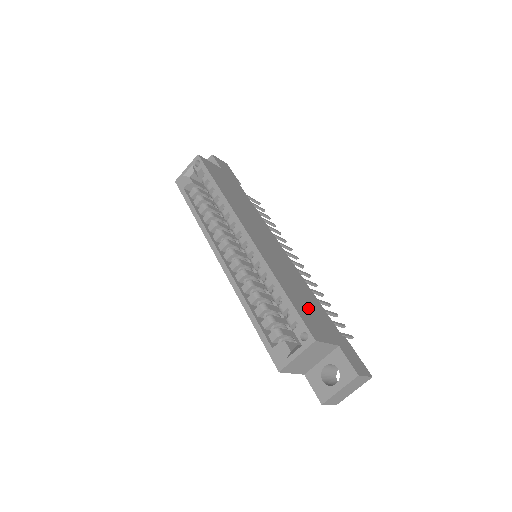
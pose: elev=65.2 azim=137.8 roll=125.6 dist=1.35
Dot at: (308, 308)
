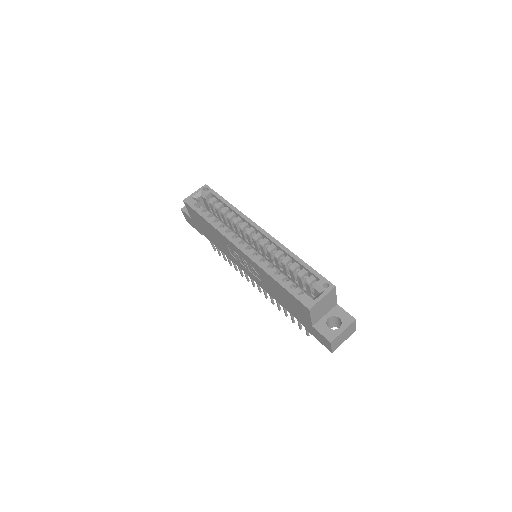
Dot at: occluded
